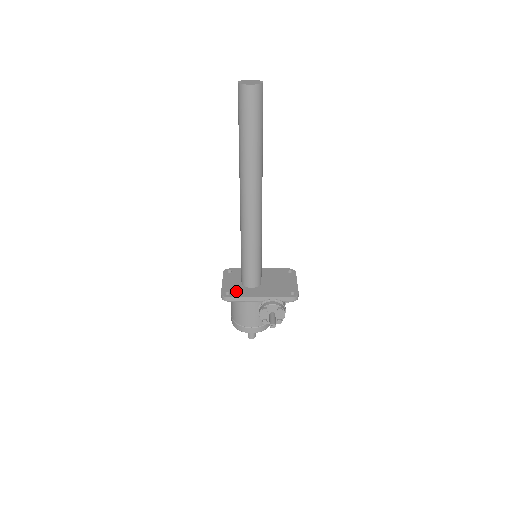
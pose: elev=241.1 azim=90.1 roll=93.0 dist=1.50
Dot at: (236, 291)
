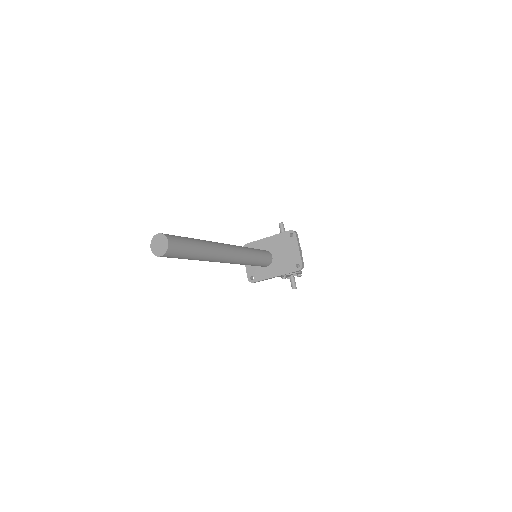
Dot at: (257, 274)
